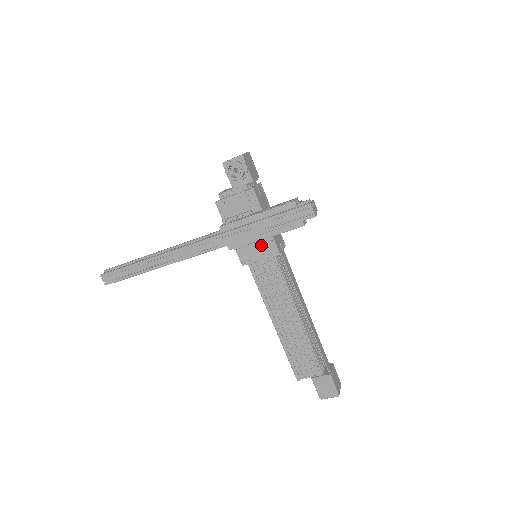
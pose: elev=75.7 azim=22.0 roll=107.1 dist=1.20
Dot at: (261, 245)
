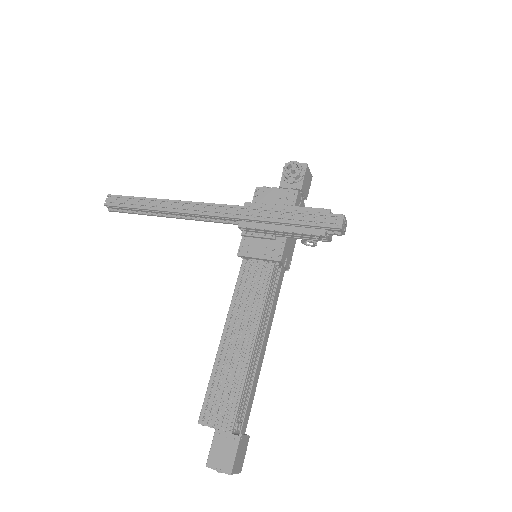
Dot at: (269, 244)
